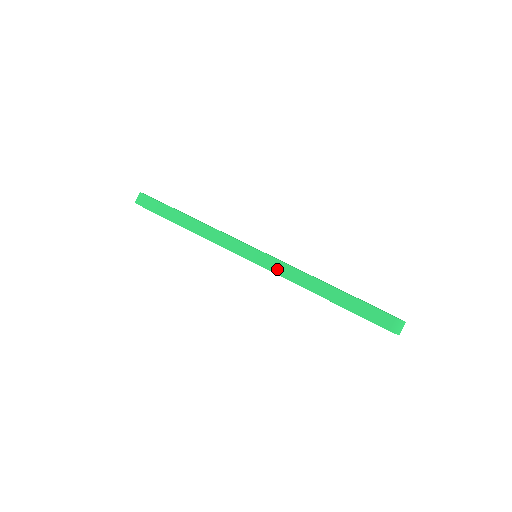
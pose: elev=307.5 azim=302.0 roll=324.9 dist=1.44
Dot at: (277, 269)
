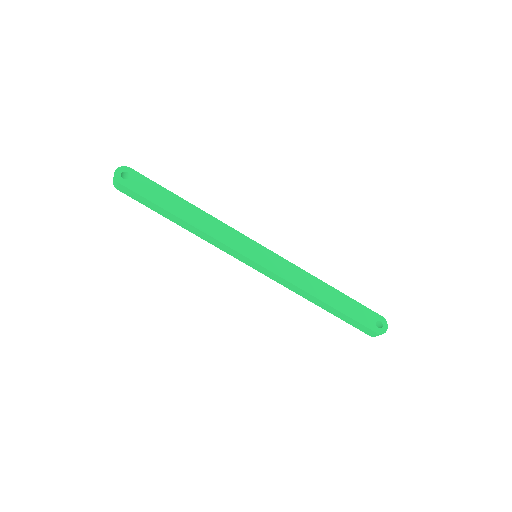
Dot at: (276, 279)
